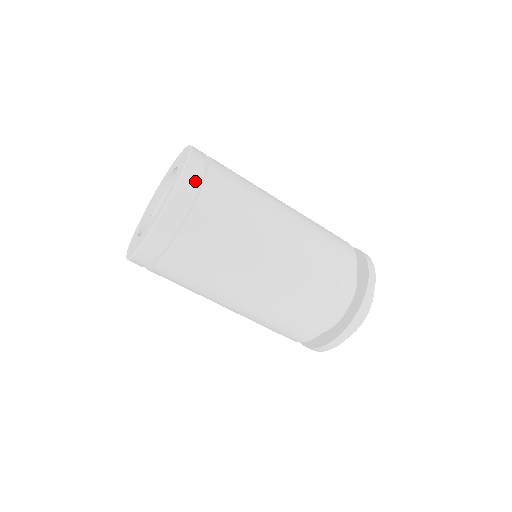
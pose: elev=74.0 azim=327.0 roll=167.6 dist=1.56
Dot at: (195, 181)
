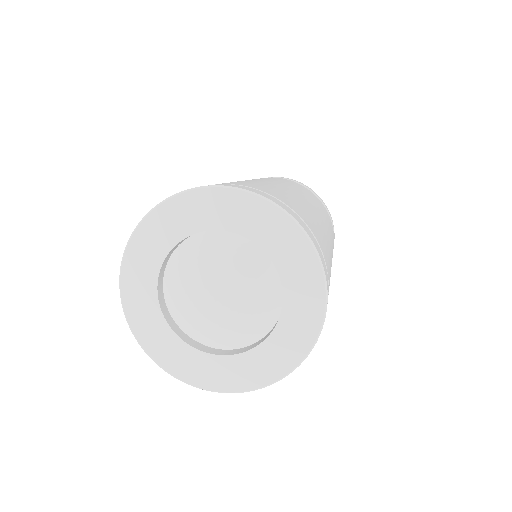
Dot at: occluded
